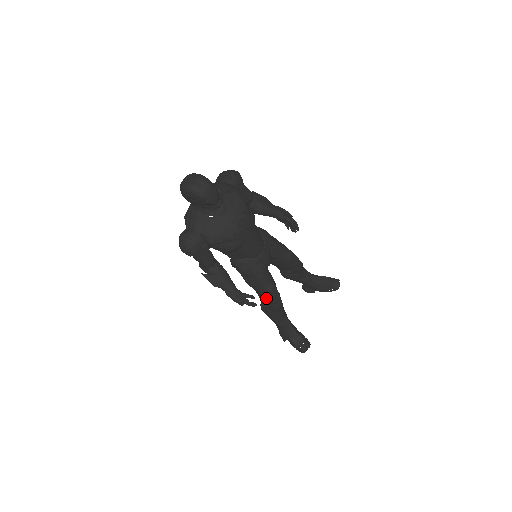
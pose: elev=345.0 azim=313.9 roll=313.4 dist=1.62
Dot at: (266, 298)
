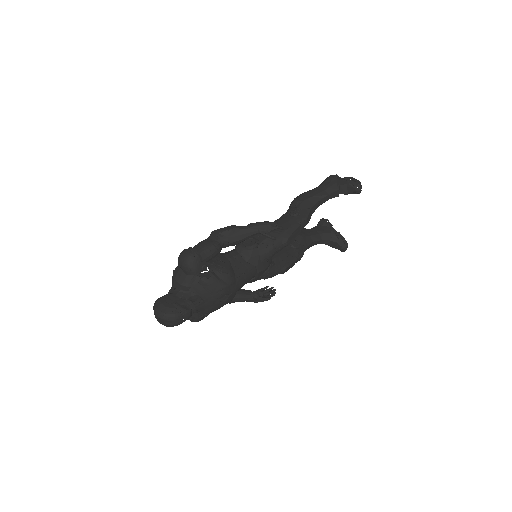
Dot at: occluded
